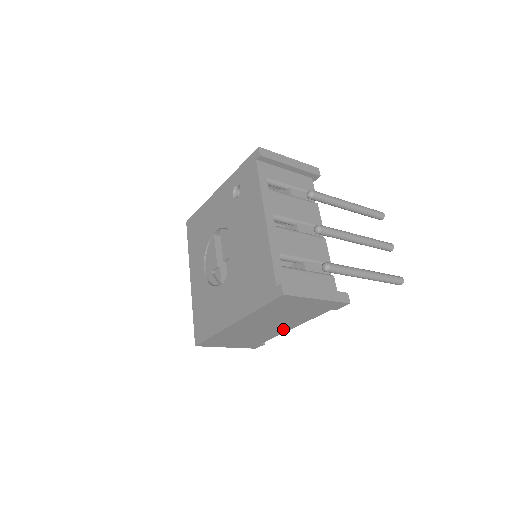
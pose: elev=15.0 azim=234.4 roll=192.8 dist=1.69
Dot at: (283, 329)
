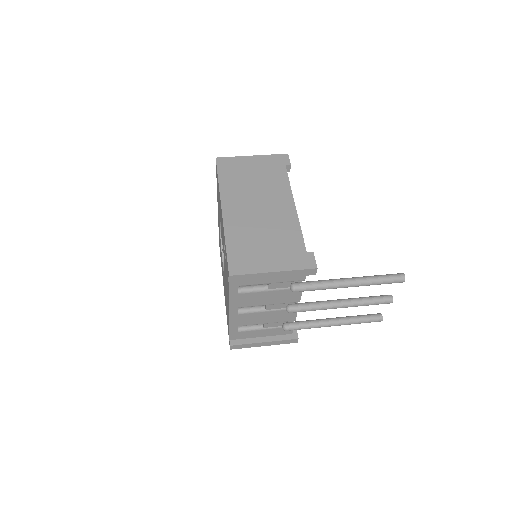
Dot at: occluded
